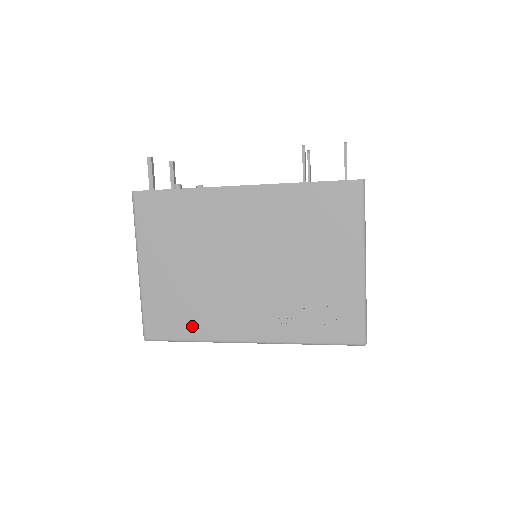
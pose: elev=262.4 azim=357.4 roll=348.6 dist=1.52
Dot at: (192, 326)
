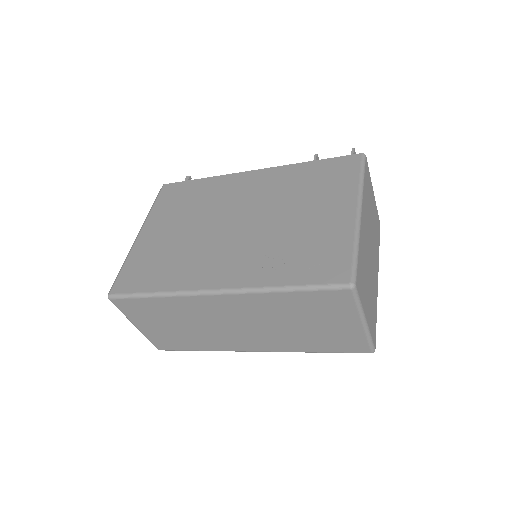
Dot at: (162, 279)
